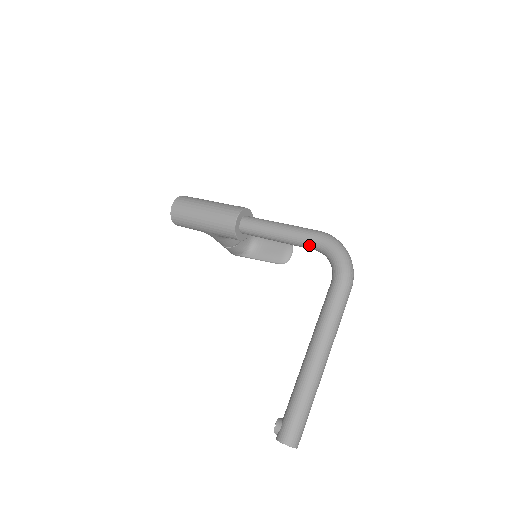
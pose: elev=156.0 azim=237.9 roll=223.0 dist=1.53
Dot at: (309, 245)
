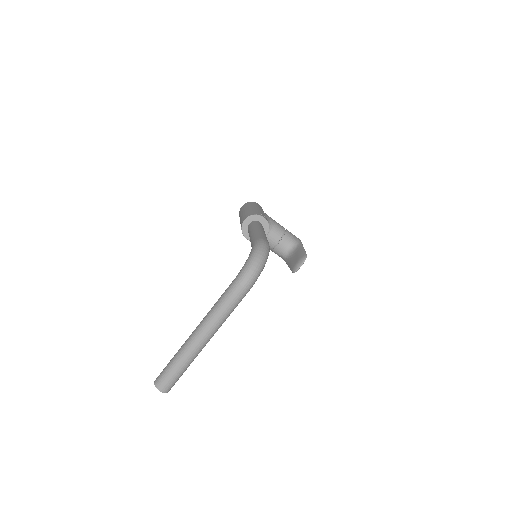
Dot at: occluded
